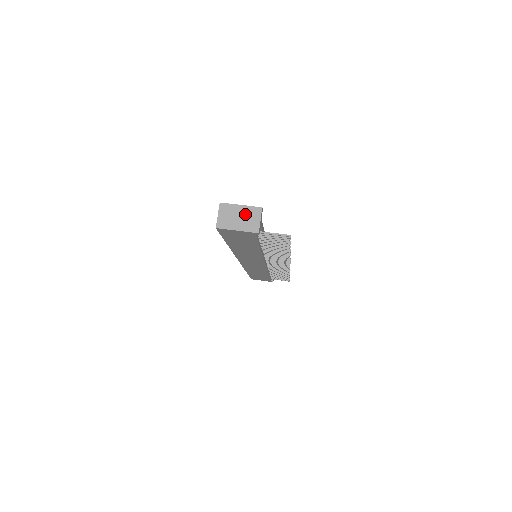
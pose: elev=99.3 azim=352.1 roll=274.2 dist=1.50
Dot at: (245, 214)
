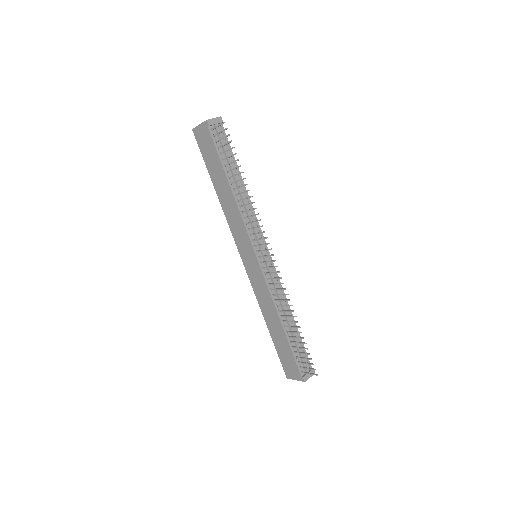
Dot at: occluded
